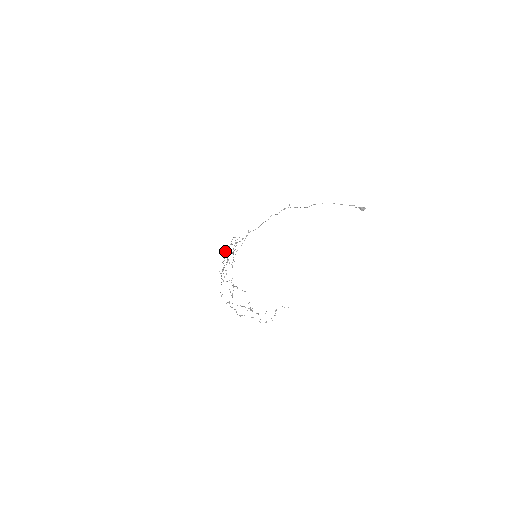
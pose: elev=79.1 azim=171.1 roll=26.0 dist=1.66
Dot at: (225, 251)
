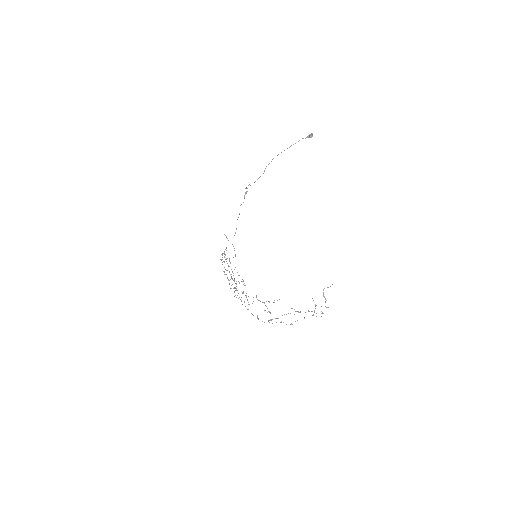
Dot at: occluded
